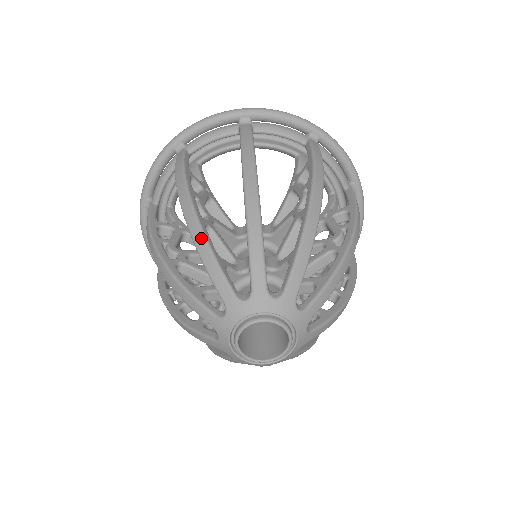
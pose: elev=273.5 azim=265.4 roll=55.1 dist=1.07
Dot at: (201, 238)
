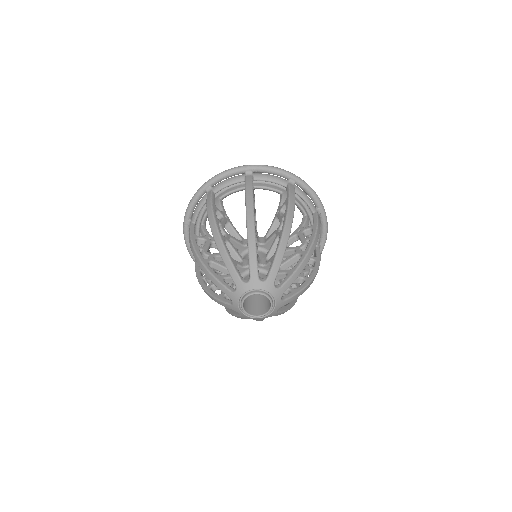
Dot at: (222, 248)
